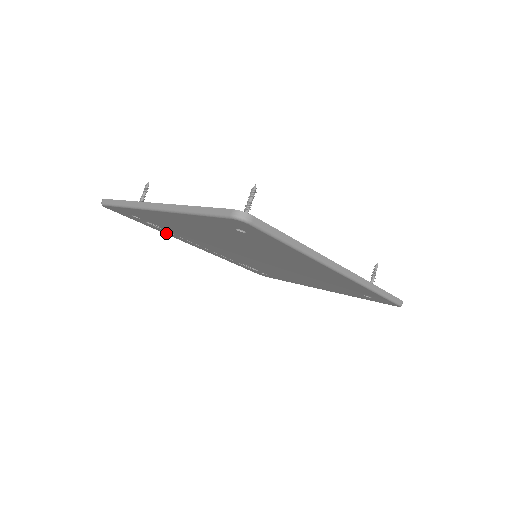
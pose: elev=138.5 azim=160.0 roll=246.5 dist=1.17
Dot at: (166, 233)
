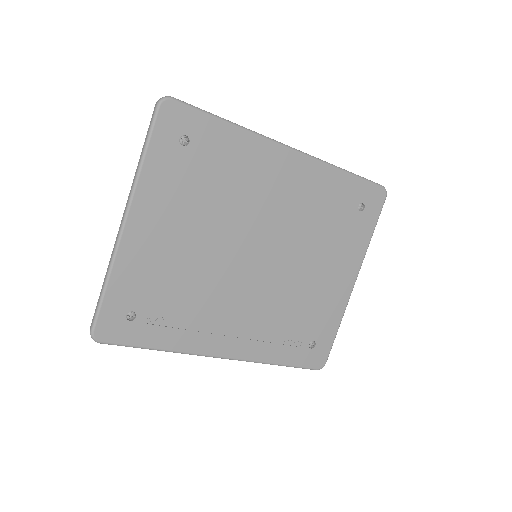
Dot at: (180, 346)
